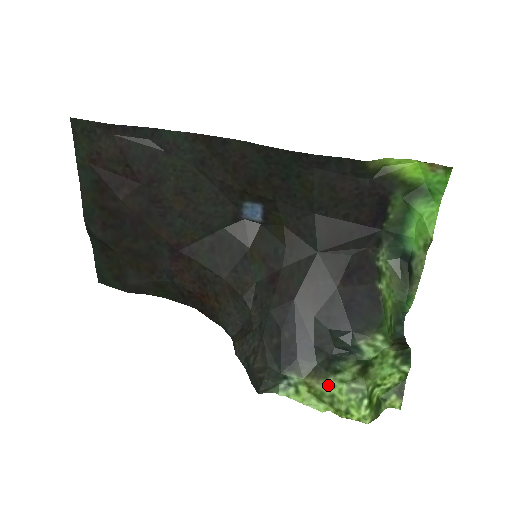
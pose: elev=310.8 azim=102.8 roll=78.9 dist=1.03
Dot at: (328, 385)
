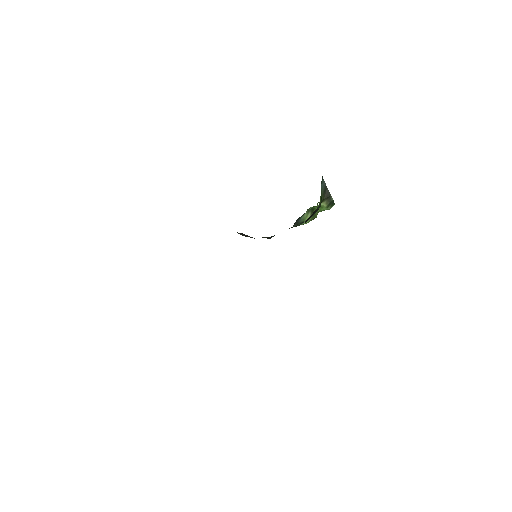
Dot at: occluded
